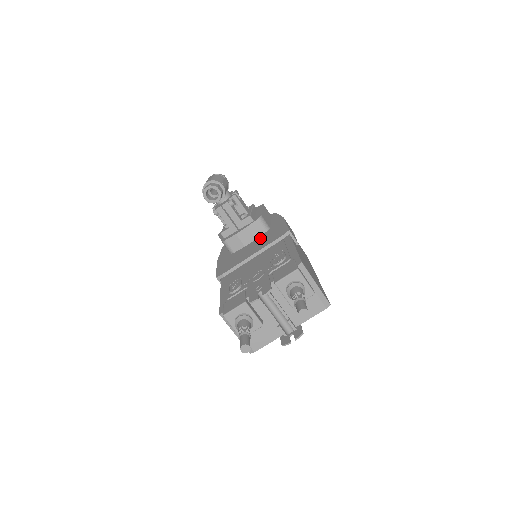
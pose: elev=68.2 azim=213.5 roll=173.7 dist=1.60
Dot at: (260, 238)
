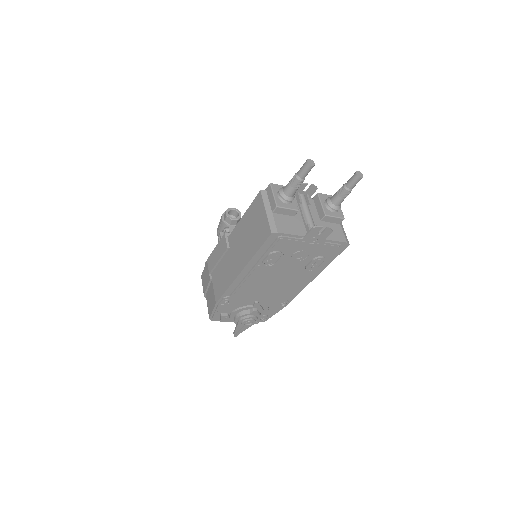
Dot at: occluded
